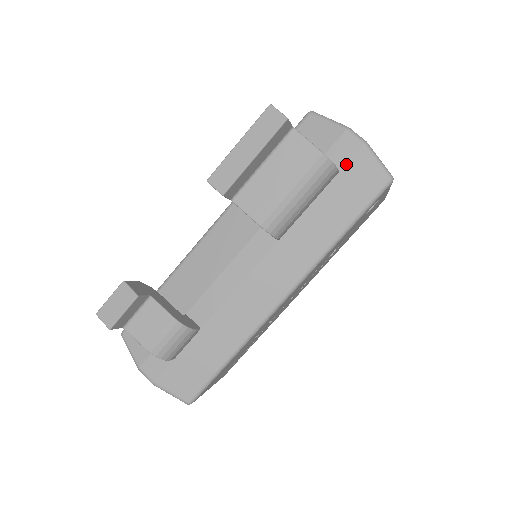
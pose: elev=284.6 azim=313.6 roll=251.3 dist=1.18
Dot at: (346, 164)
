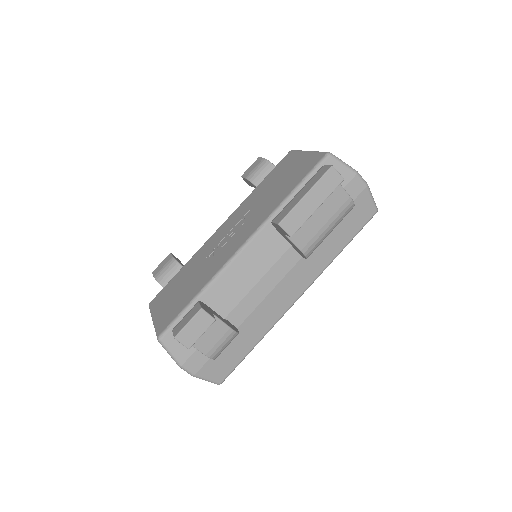
Dot at: (354, 200)
